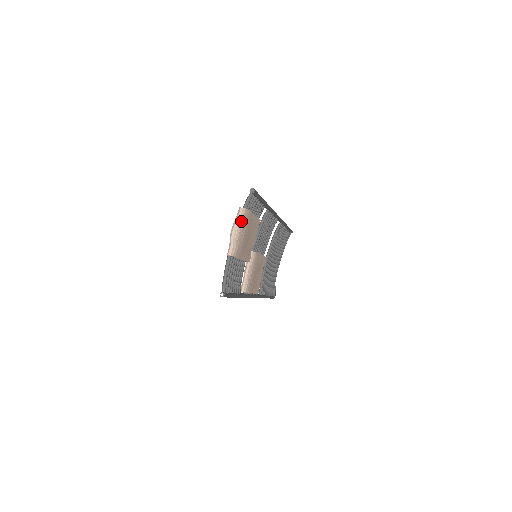
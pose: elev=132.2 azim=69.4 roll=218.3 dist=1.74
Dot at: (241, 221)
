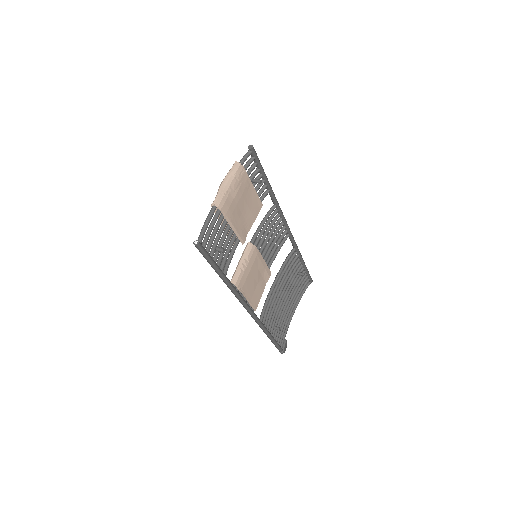
Dot at: (234, 174)
